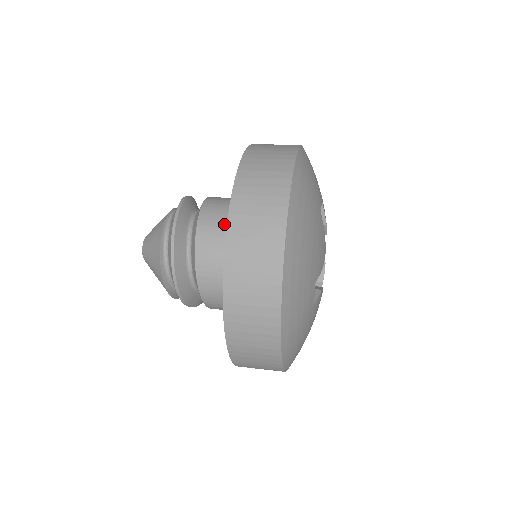
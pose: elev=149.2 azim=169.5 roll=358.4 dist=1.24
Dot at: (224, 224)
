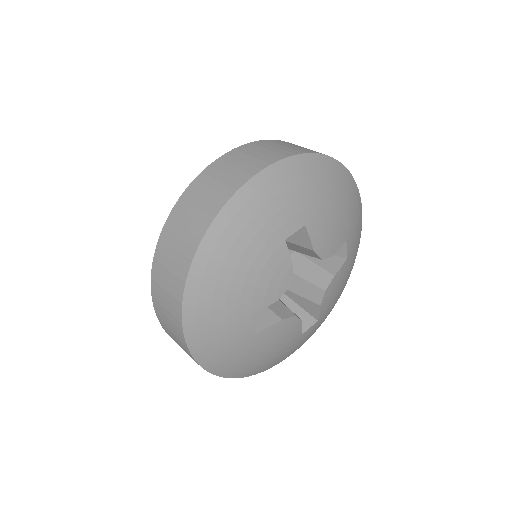
Dot at: occluded
